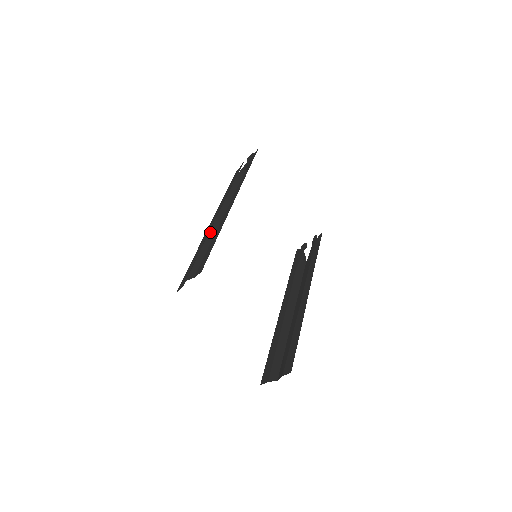
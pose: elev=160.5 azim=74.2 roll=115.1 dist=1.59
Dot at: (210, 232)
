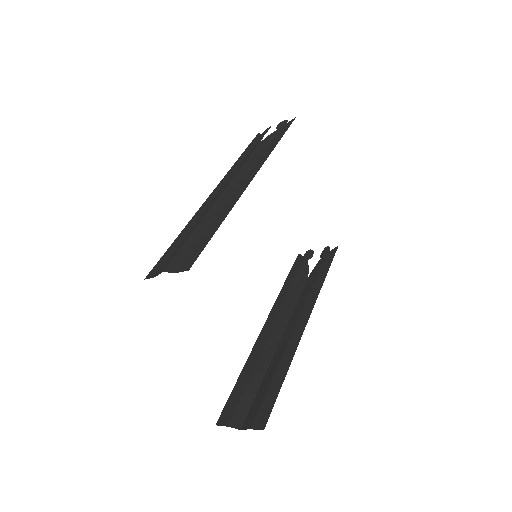
Dot at: (210, 210)
